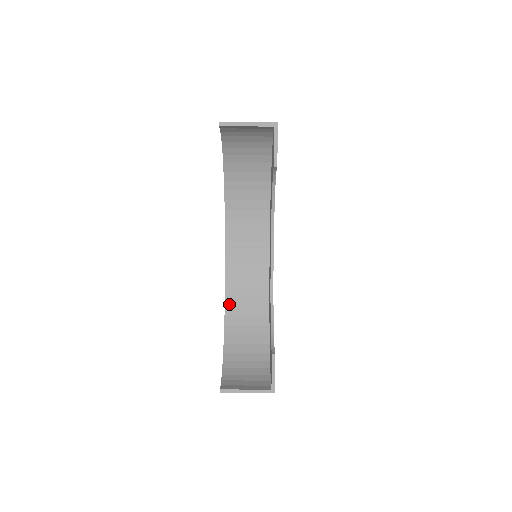
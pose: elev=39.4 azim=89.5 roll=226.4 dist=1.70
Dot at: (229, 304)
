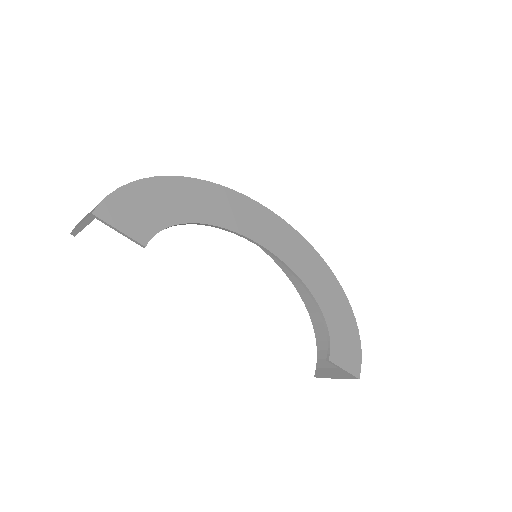
Dot at: (289, 274)
